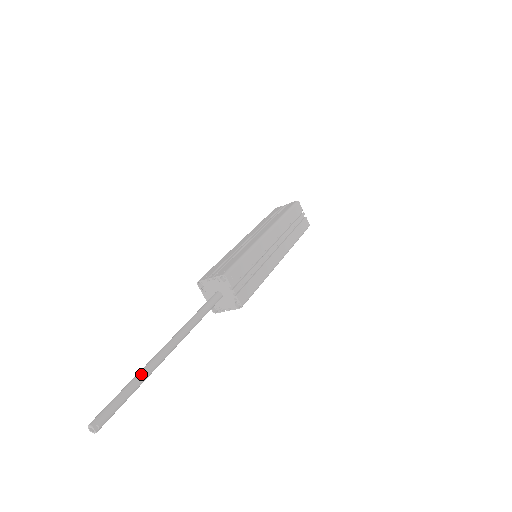
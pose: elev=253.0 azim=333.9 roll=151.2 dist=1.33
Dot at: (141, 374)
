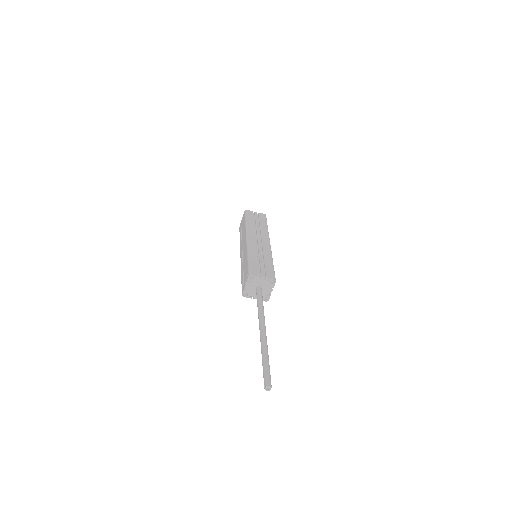
Dot at: occluded
